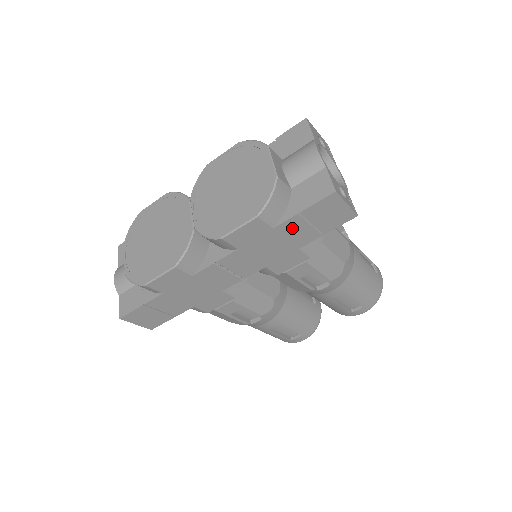
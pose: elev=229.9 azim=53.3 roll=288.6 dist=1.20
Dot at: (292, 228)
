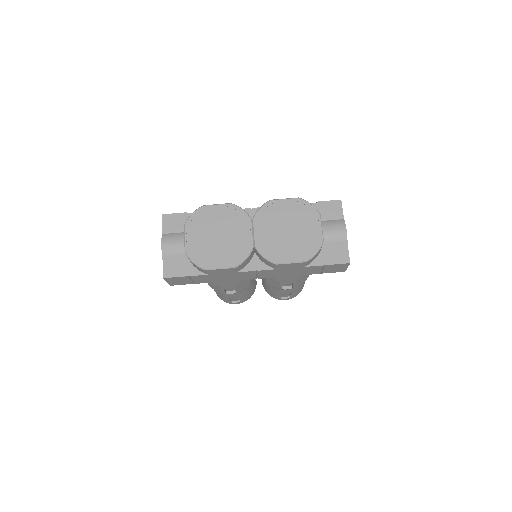
Dot at: (312, 269)
